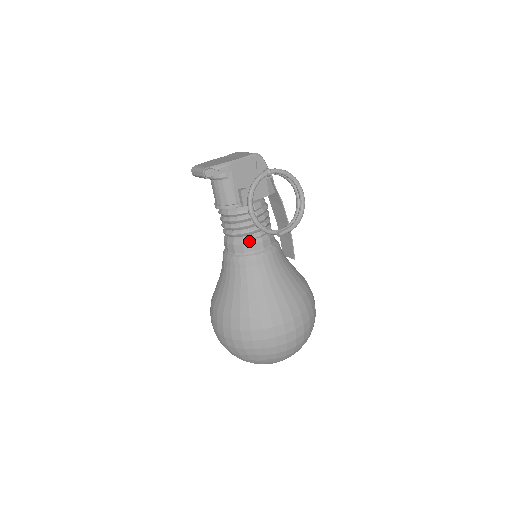
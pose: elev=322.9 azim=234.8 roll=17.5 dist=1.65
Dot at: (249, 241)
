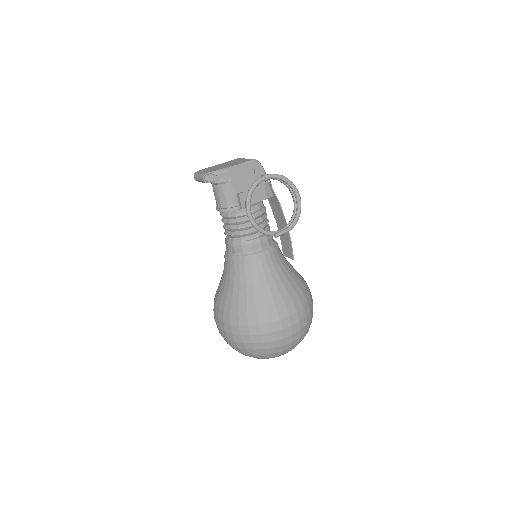
Dot at: (247, 242)
